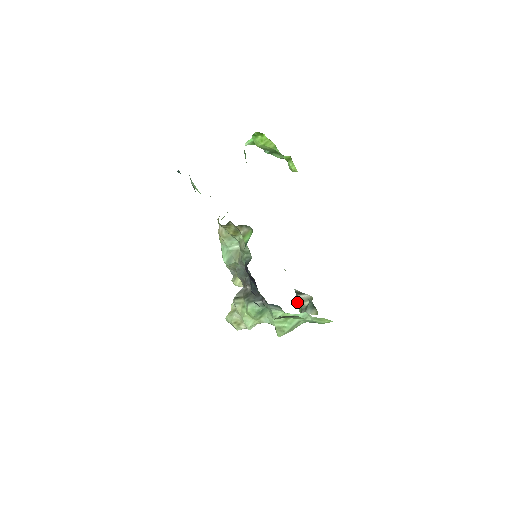
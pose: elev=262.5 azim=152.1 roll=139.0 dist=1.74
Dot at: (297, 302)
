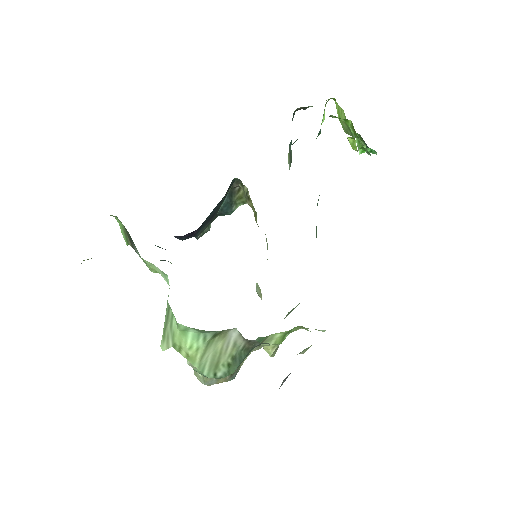
Dot at: occluded
